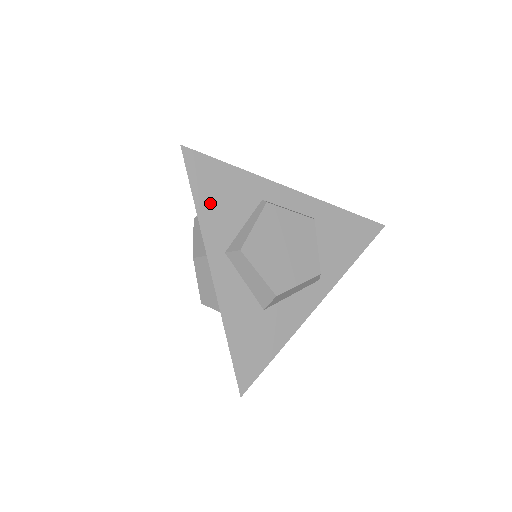
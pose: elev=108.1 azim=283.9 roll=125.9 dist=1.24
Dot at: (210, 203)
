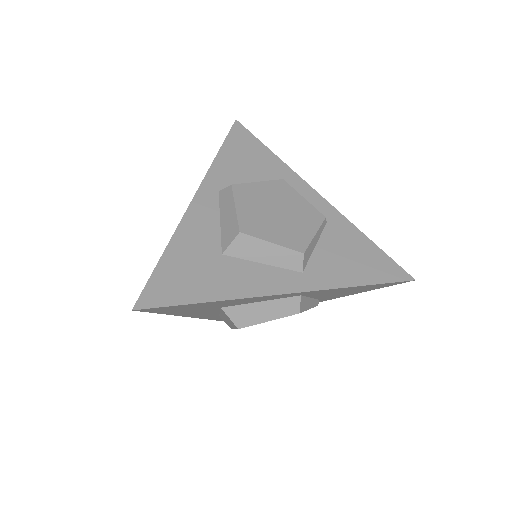
Dot at: (232, 158)
